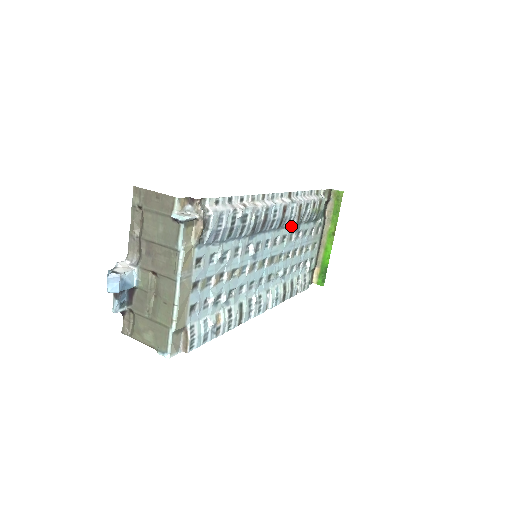
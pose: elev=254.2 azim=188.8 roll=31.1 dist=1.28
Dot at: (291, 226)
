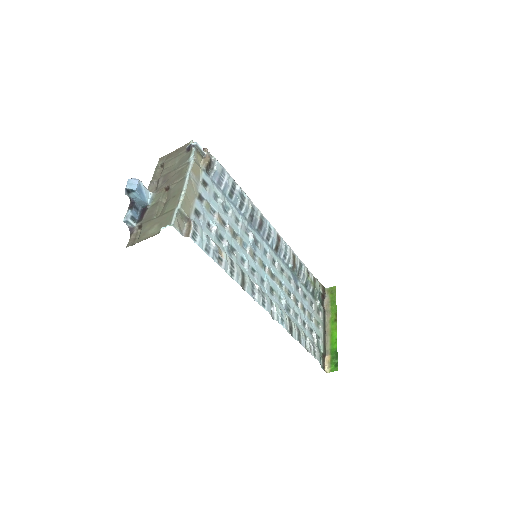
Dot at: (288, 268)
